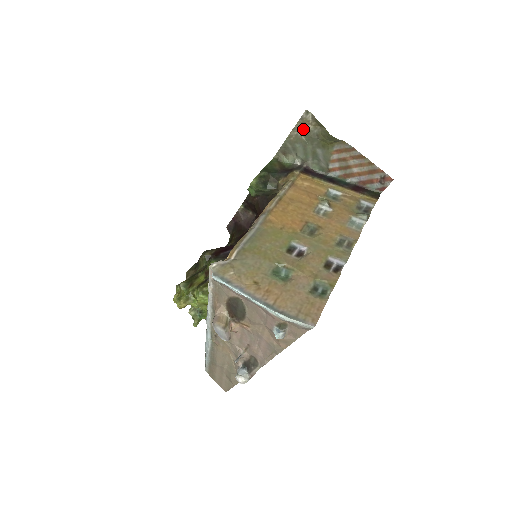
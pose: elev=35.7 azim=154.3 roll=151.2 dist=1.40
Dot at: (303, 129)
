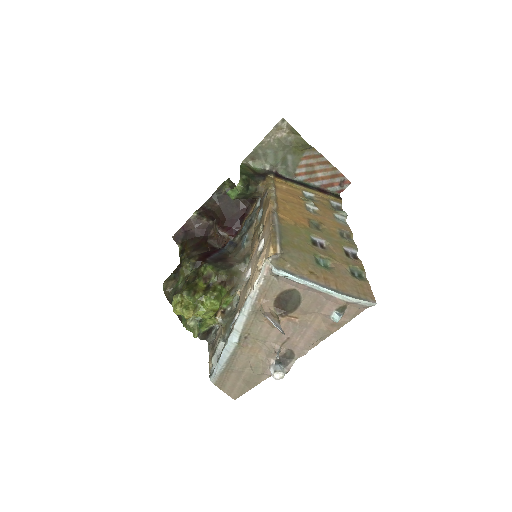
Dot at: (277, 136)
